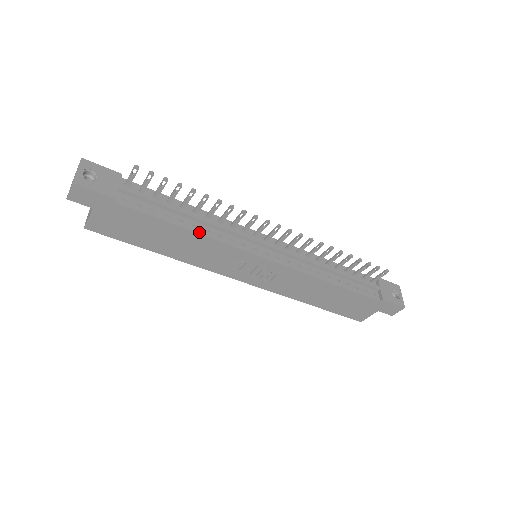
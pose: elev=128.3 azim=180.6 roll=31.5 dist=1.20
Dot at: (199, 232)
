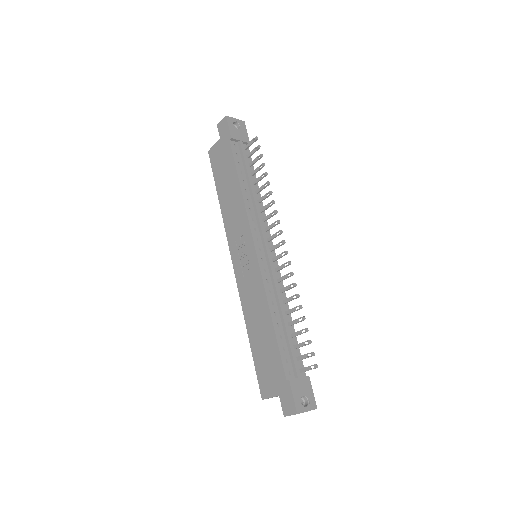
Dot at: (244, 194)
